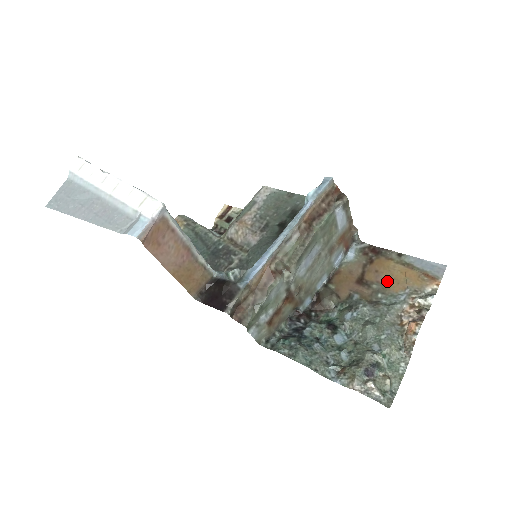
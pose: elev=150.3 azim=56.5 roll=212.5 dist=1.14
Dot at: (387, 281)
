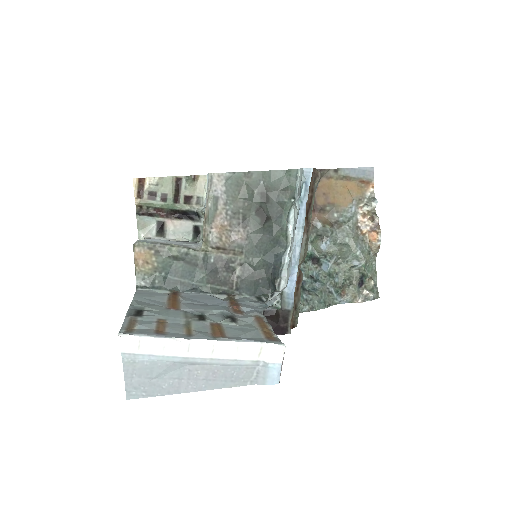
Dot at: (336, 200)
